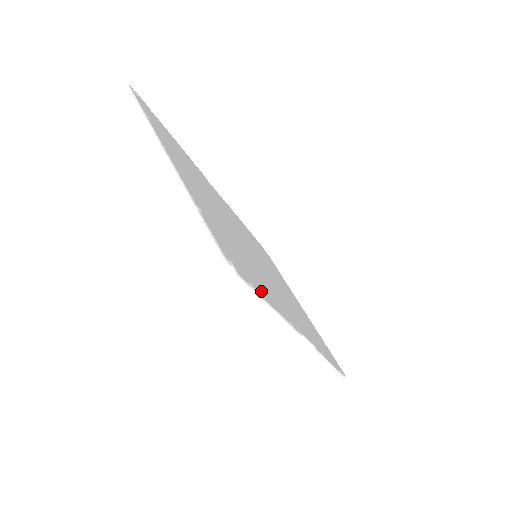
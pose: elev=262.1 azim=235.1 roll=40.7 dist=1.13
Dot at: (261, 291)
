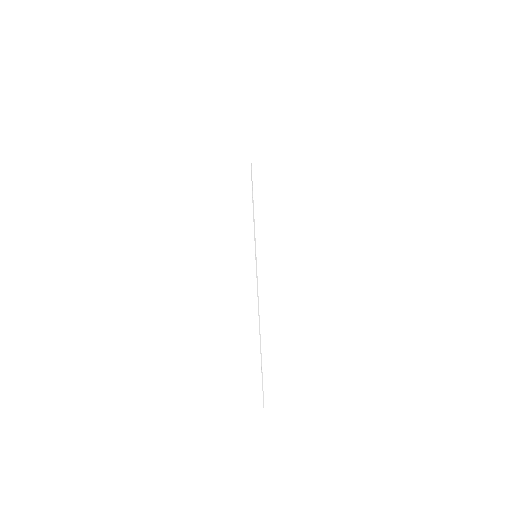
Dot at: occluded
